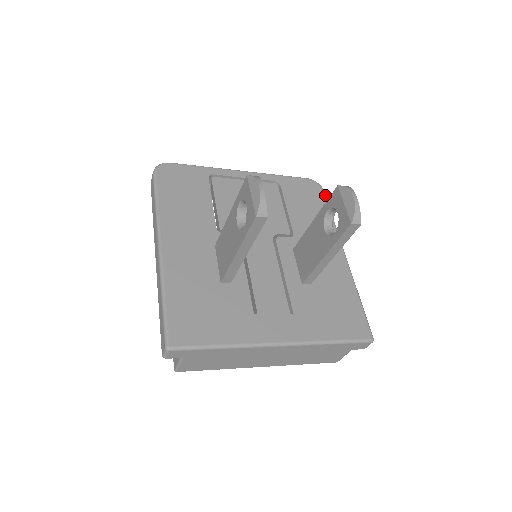
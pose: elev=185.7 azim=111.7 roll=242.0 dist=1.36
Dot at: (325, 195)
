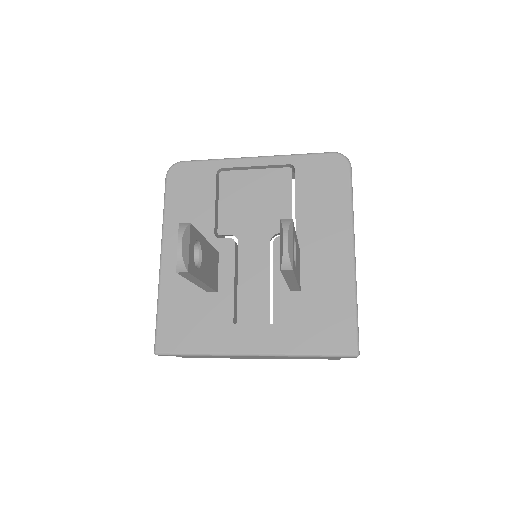
Dot at: (350, 173)
